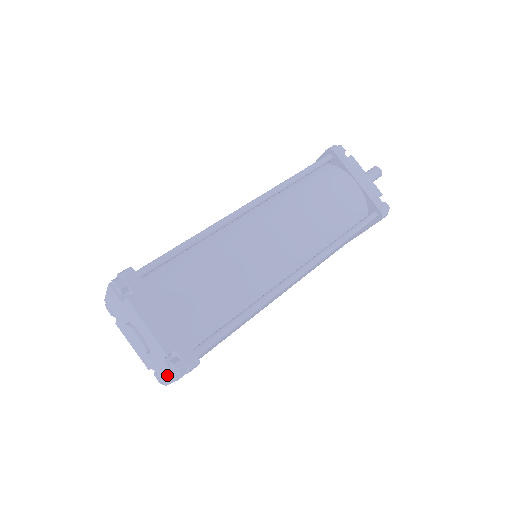
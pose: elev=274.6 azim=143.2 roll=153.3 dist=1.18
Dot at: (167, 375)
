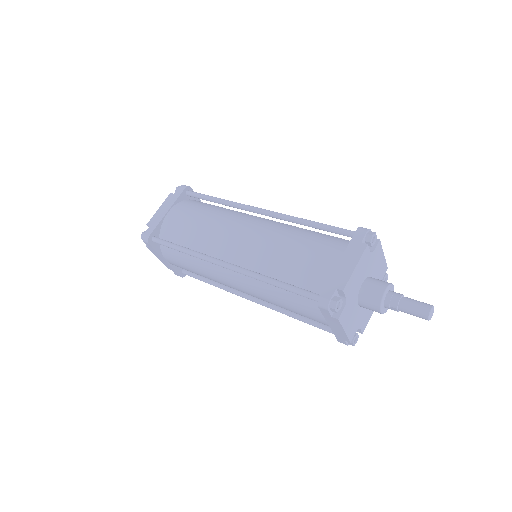
Dot at: occluded
